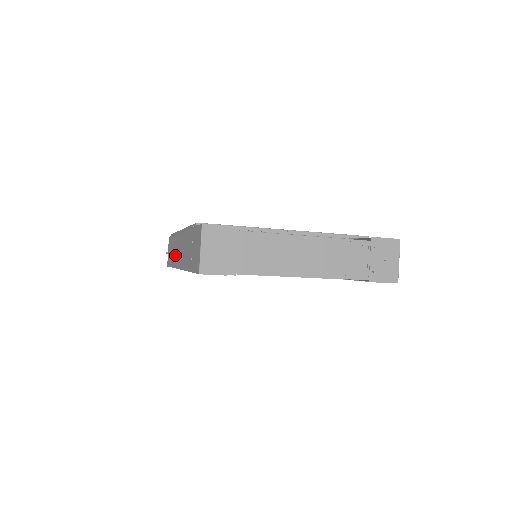
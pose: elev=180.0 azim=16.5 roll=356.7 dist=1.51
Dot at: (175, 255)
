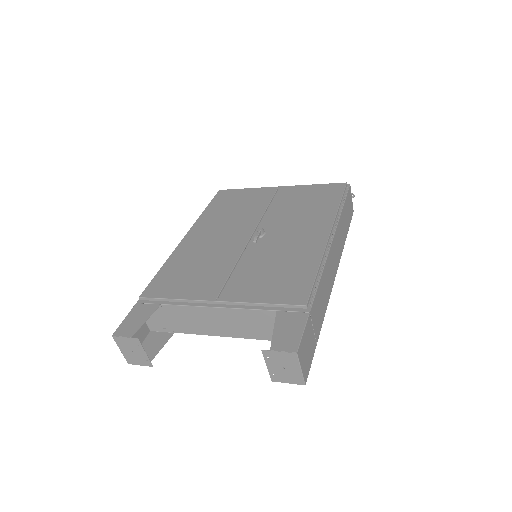
Dot at: occluded
